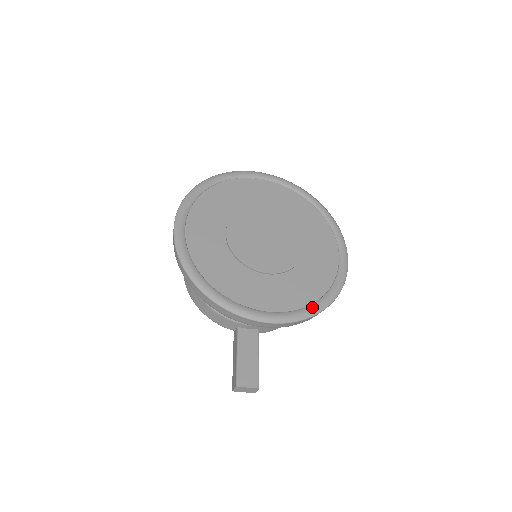
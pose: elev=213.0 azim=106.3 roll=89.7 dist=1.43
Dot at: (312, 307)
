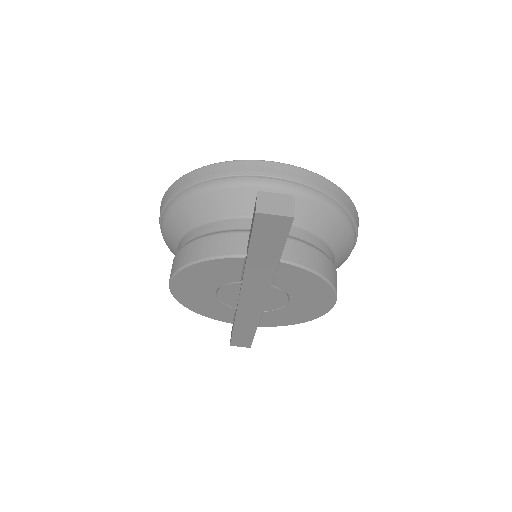
Dot at: occluded
